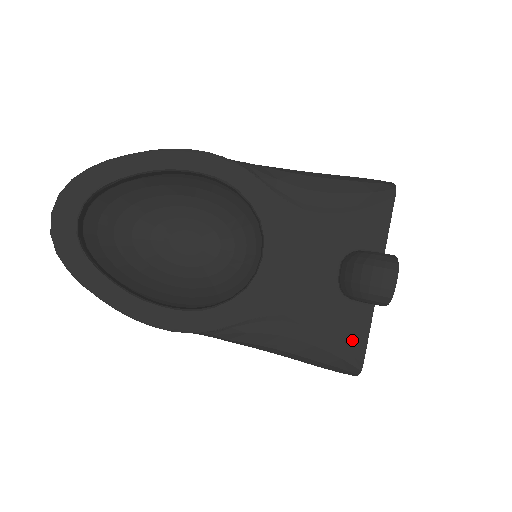
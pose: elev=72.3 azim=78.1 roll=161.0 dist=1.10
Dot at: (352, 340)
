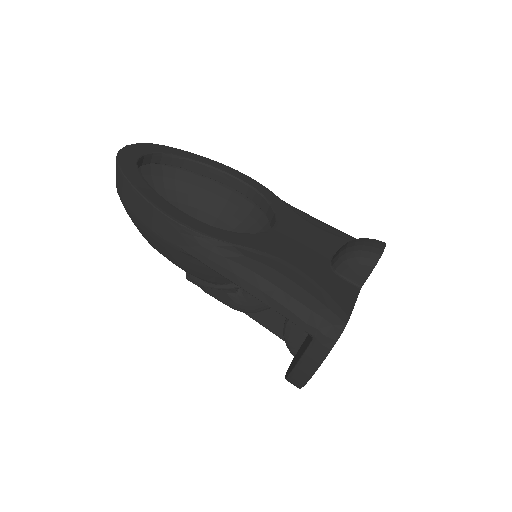
Dot at: (340, 299)
